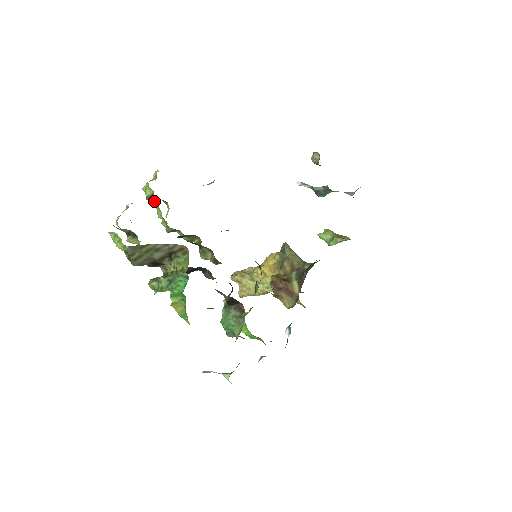
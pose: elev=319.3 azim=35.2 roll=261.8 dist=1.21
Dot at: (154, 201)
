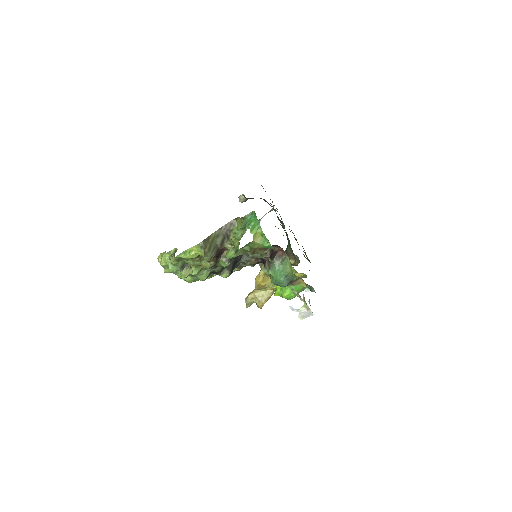
Dot at: occluded
